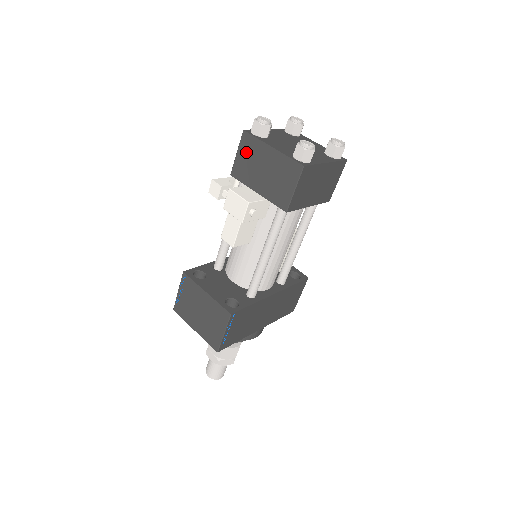
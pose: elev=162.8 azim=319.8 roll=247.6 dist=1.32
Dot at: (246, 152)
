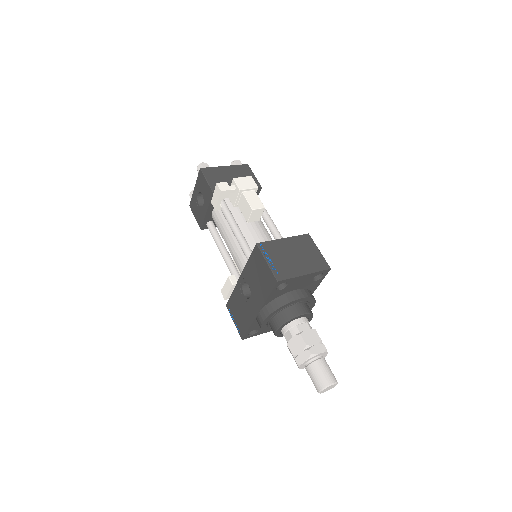
Dot at: (212, 176)
